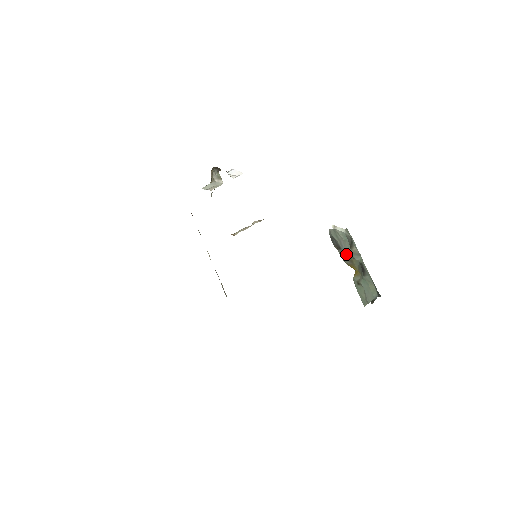
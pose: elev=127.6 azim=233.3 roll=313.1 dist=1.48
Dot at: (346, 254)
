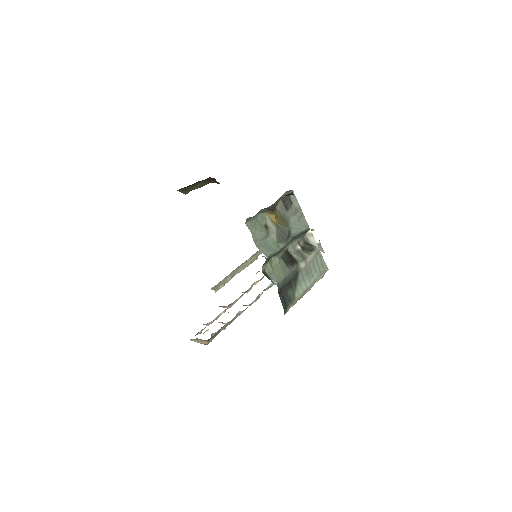
Dot at: (286, 218)
